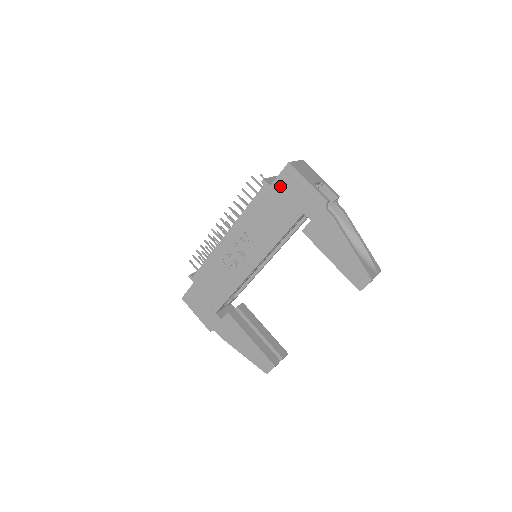
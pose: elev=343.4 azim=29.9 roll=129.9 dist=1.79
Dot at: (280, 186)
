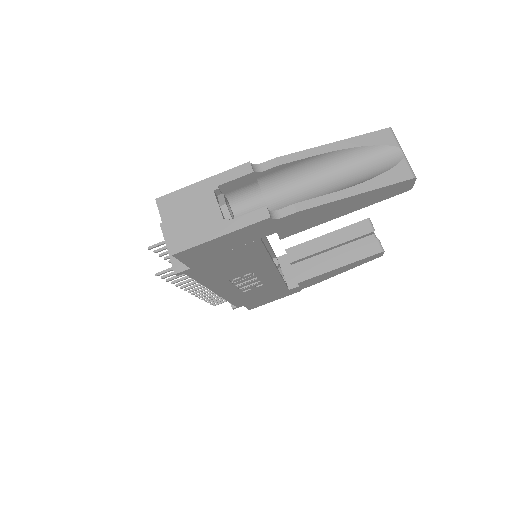
Dot at: (200, 261)
